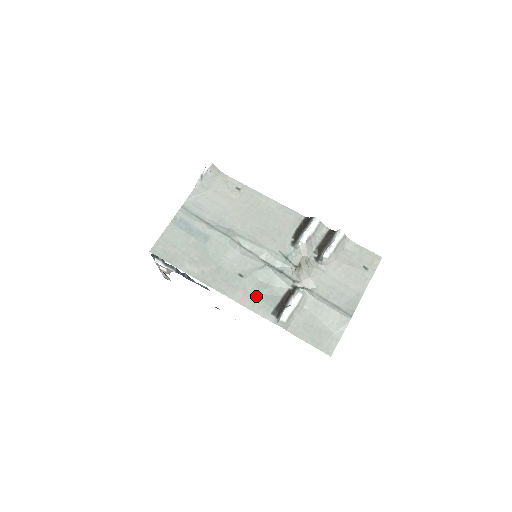
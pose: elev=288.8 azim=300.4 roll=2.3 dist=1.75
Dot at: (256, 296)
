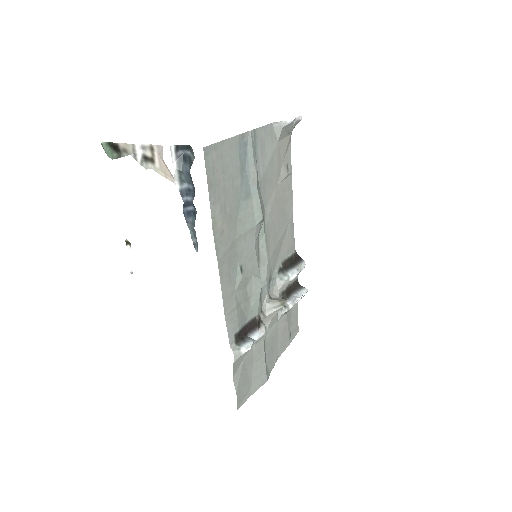
Dot at: (237, 304)
